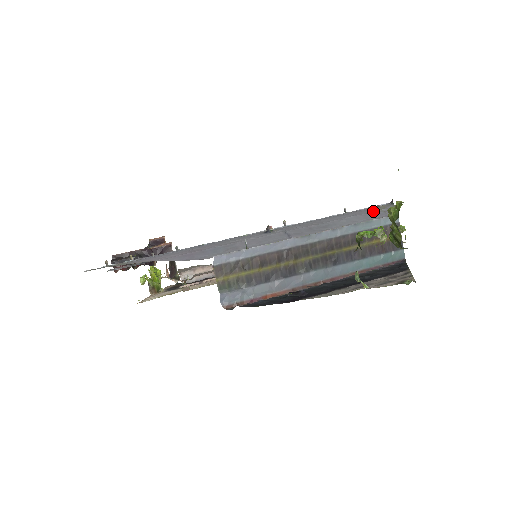
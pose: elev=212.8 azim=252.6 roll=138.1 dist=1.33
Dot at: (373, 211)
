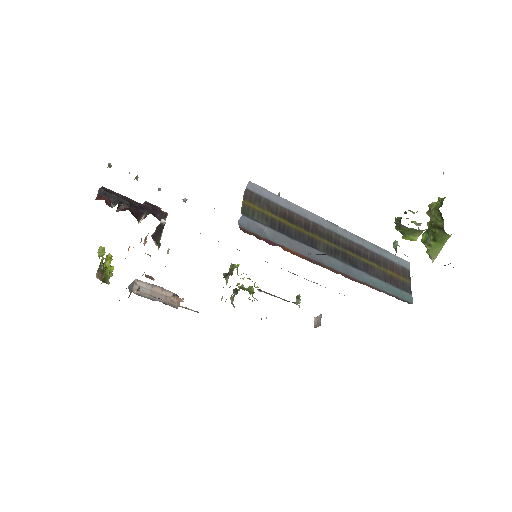
Dot at: occluded
